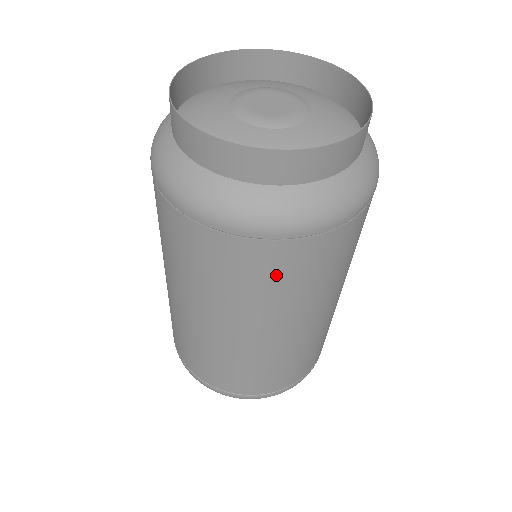
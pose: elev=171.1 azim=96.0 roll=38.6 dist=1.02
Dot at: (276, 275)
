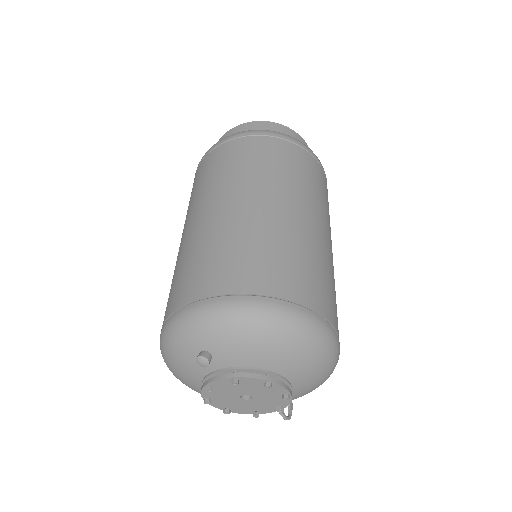
Dot at: (216, 164)
